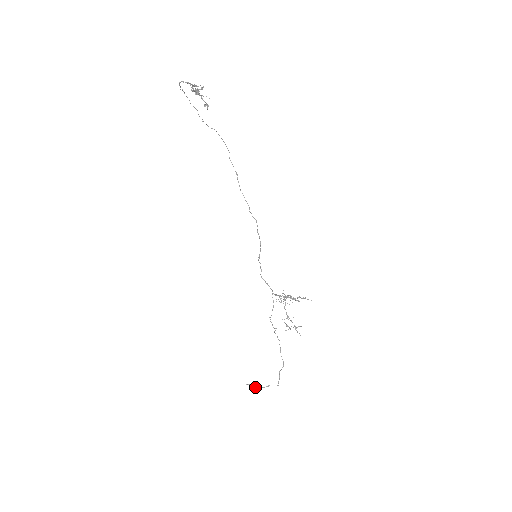
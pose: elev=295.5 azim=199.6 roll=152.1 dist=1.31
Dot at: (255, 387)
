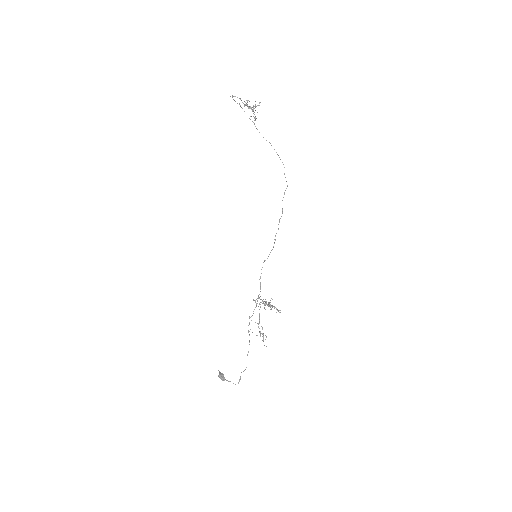
Dot at: (221, 376)
